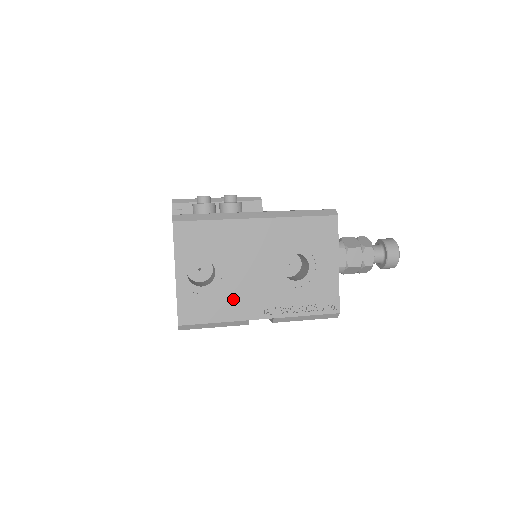
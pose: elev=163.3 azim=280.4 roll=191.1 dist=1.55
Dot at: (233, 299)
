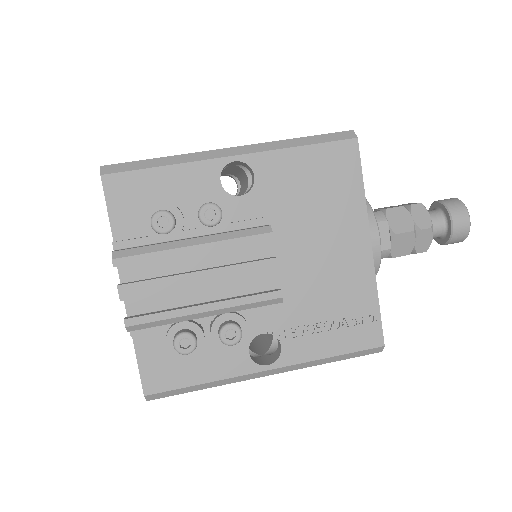
Dot at: occluded
